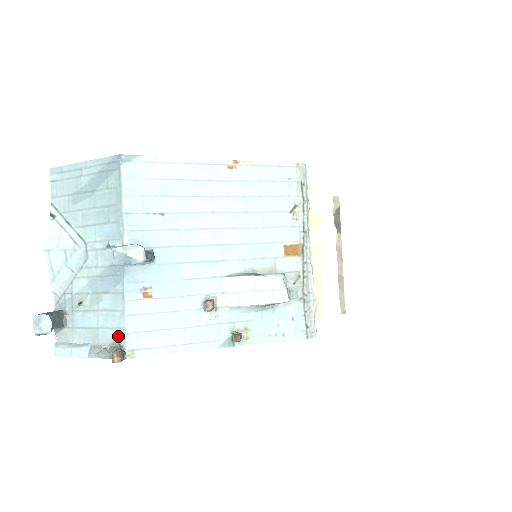
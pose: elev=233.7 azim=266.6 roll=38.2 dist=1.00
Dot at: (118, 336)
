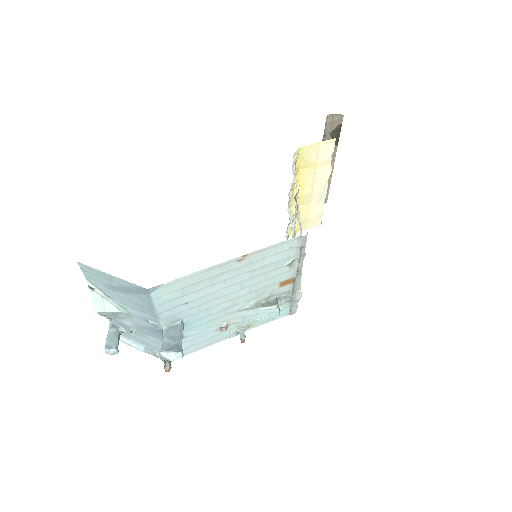
Dot at: occluded
